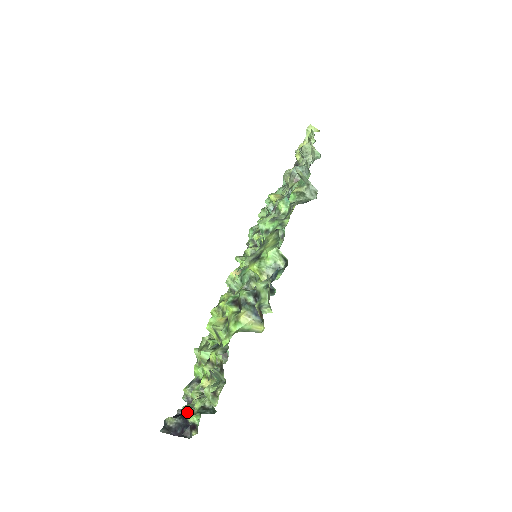
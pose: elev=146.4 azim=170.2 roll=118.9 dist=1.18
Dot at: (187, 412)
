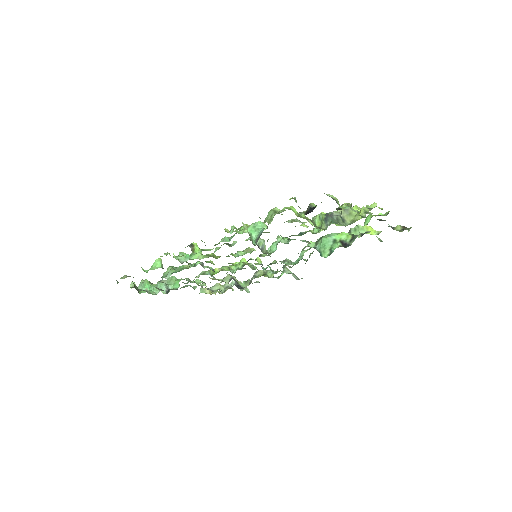
Dot at: (335, 198)
